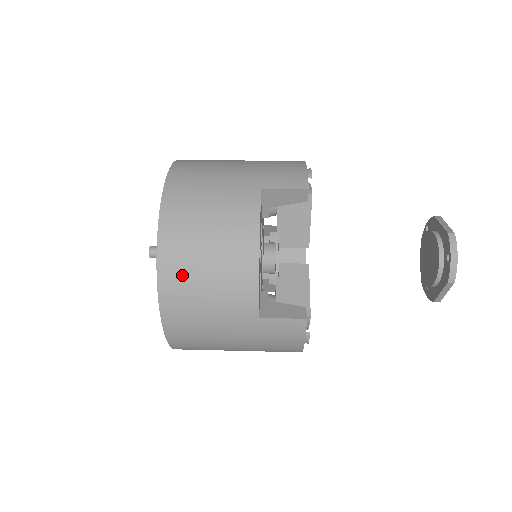
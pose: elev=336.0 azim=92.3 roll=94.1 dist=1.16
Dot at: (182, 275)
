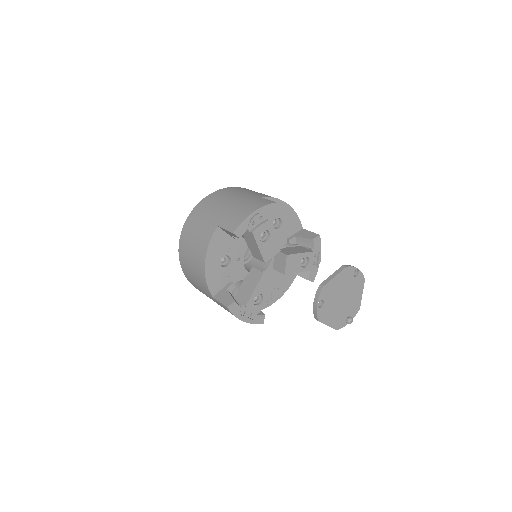
Dot at: (185, 263)
